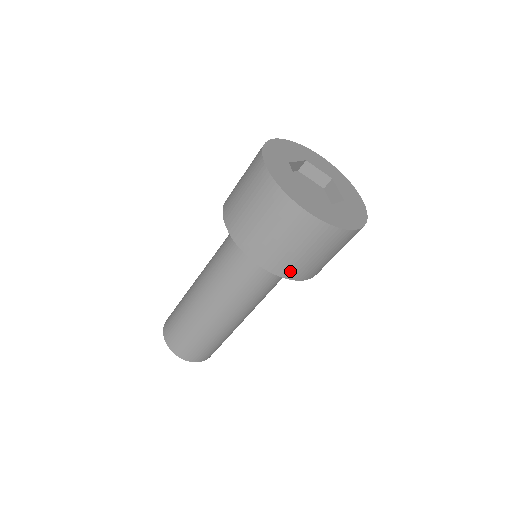
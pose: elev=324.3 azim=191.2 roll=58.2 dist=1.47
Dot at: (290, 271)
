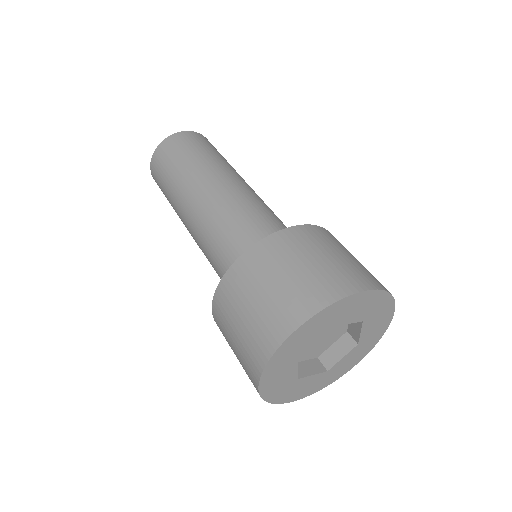
Dot at: occluded
